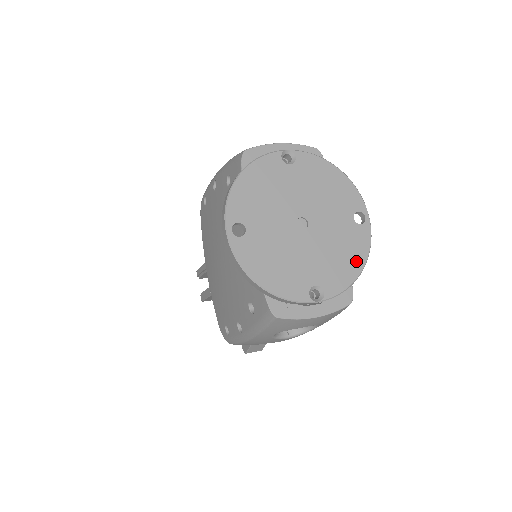
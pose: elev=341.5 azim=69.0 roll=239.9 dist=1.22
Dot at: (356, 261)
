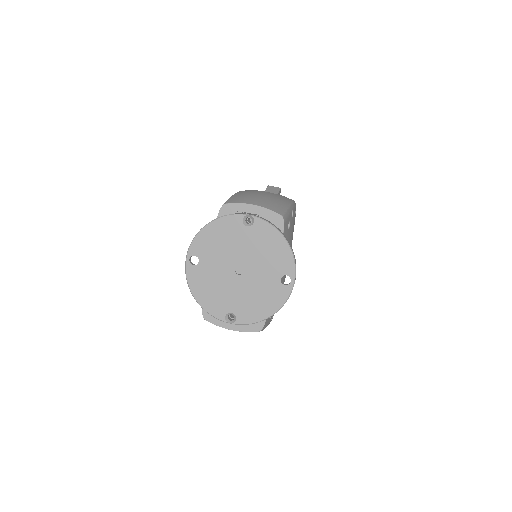
Dot at: (269, 308)
